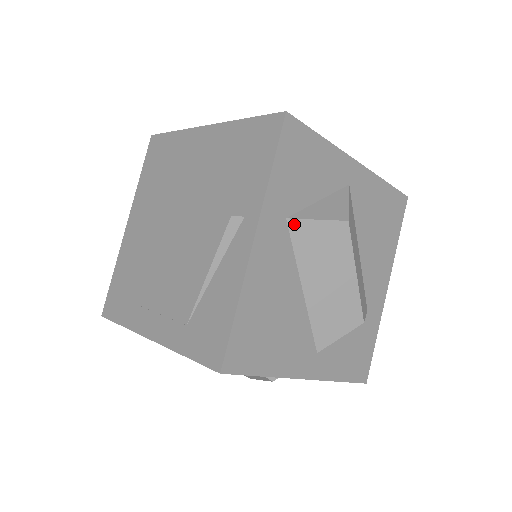
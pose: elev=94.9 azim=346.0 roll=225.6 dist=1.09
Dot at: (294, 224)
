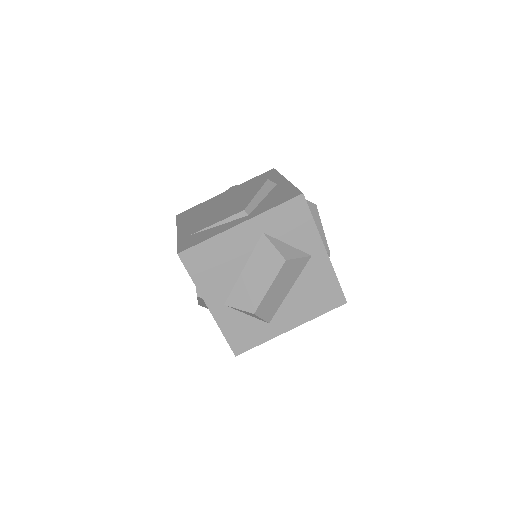
Dot at: (264, 238)
